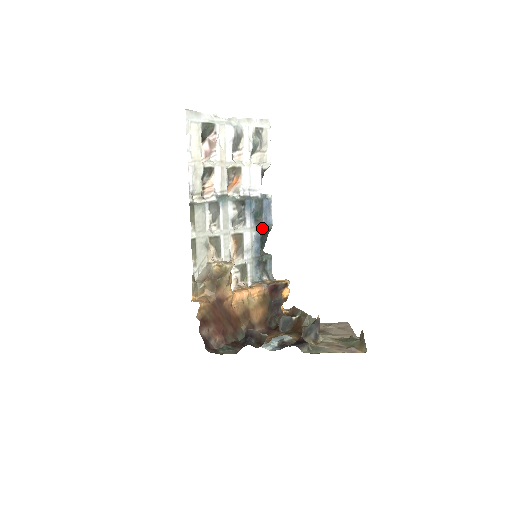
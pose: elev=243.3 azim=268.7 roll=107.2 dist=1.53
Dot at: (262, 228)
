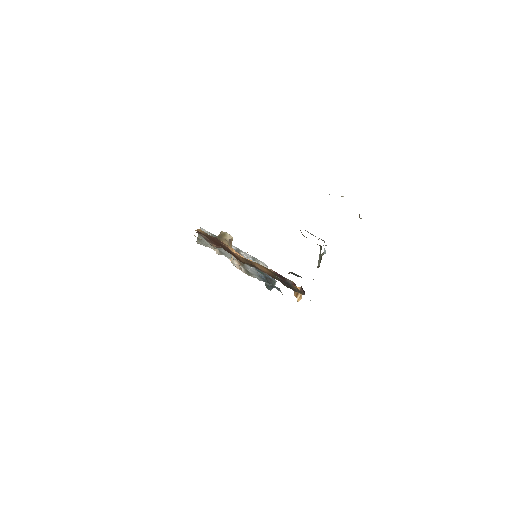
Dot at: (265, 276)
